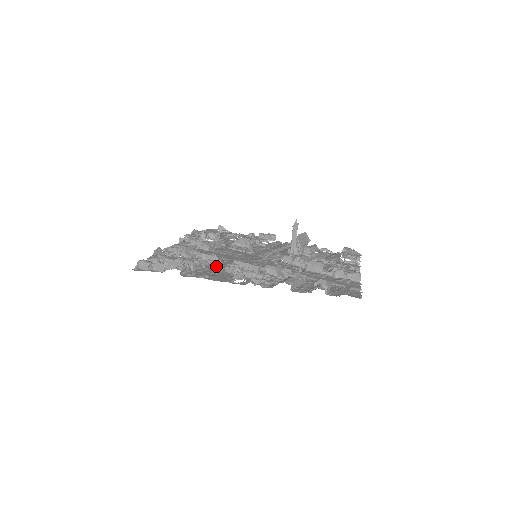
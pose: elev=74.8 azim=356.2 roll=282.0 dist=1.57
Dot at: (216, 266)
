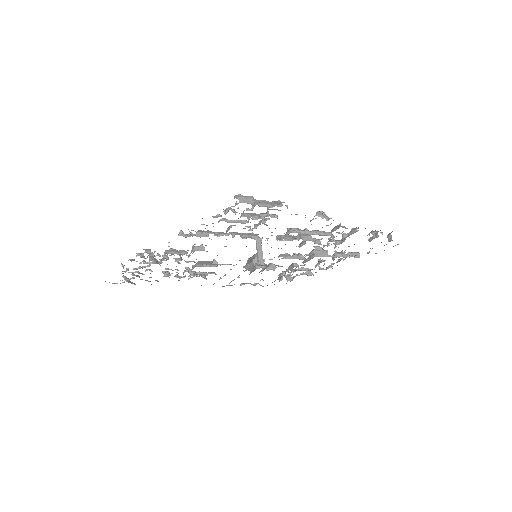
Dot at: (271, 235)
